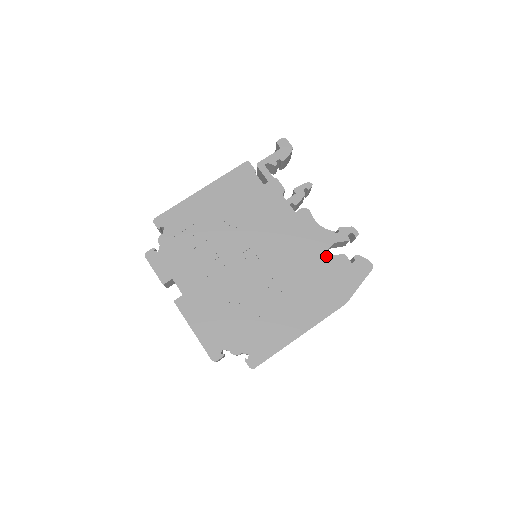
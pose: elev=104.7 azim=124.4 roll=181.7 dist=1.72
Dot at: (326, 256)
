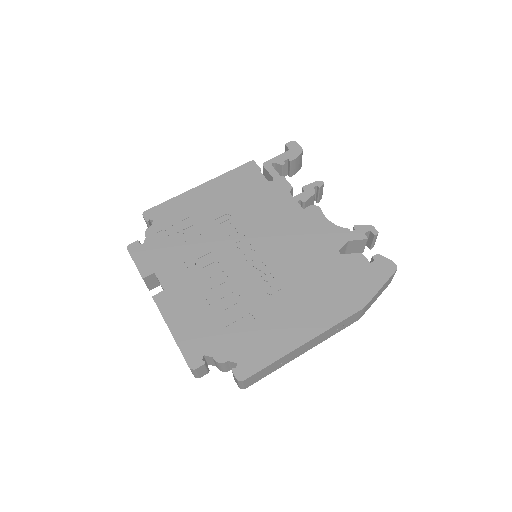
Dot at: (339, 254)
